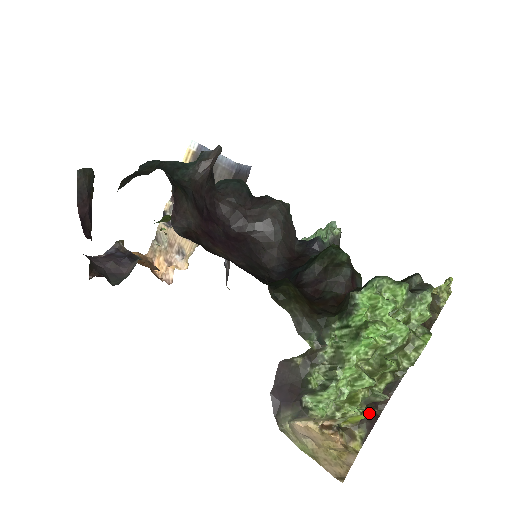
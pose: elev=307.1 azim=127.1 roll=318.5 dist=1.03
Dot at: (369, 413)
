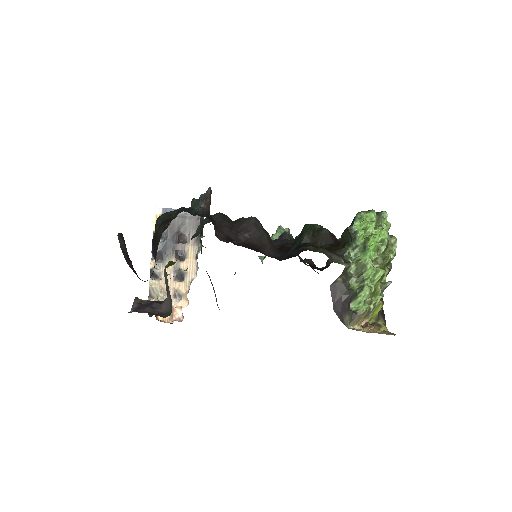
Dot at: (383, 303)
